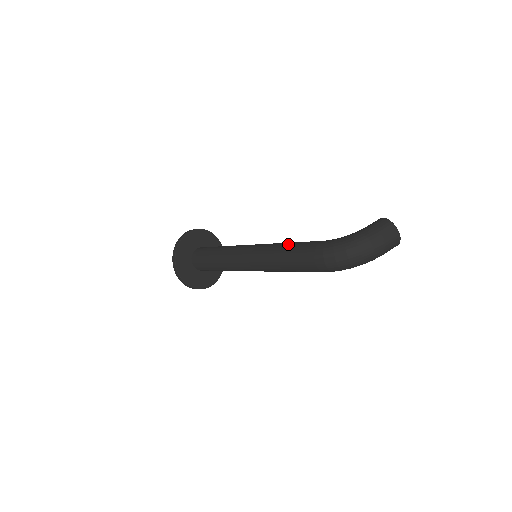
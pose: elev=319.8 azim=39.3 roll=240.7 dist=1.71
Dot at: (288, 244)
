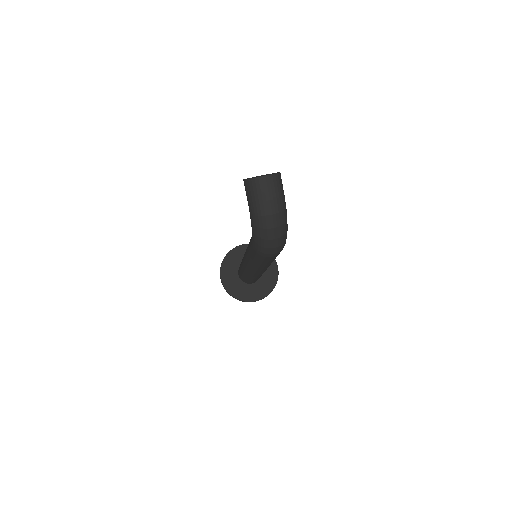
Dot at: (248, 253)
